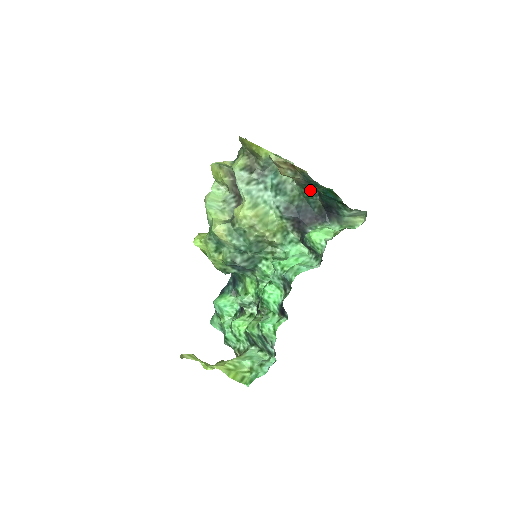
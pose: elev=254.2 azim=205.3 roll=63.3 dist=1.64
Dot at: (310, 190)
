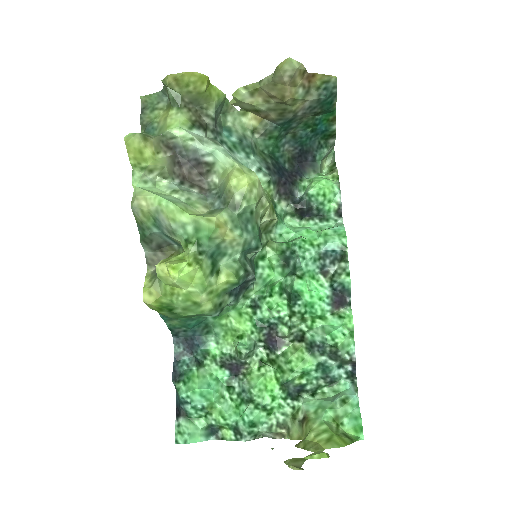
Dot at: (279, 138)
